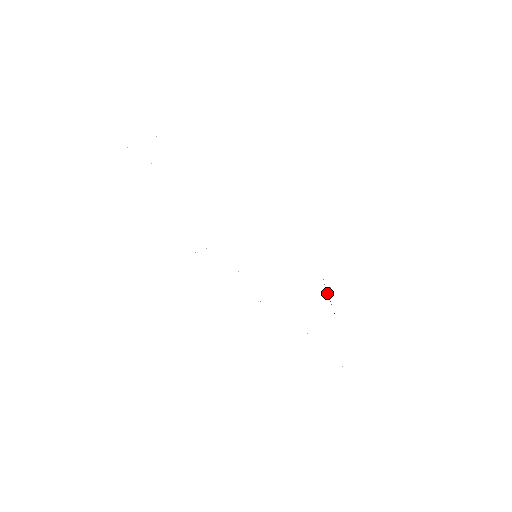
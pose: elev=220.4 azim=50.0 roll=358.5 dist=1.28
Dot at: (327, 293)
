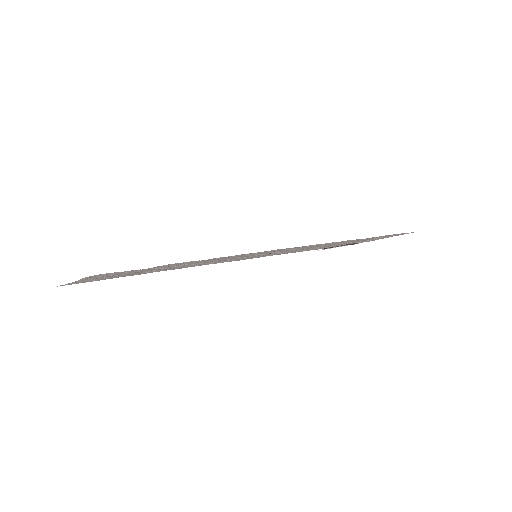
Dot at: occluded
